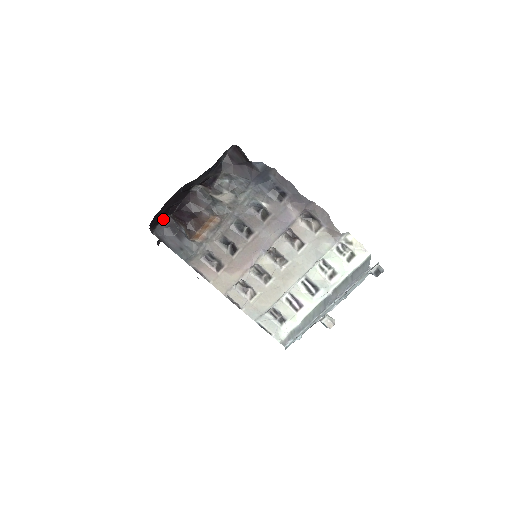
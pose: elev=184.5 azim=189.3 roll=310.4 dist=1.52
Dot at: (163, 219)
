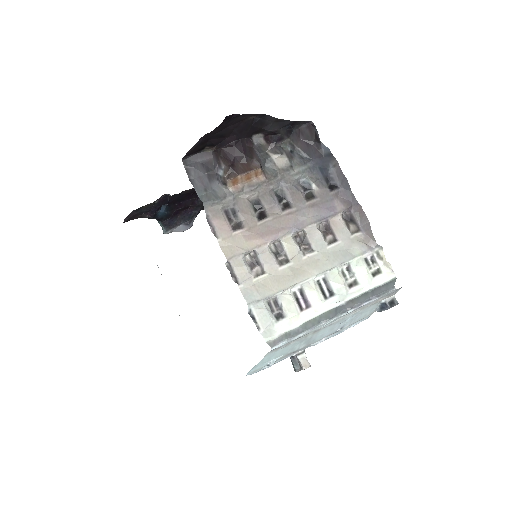
Dot at: (203, 152)
